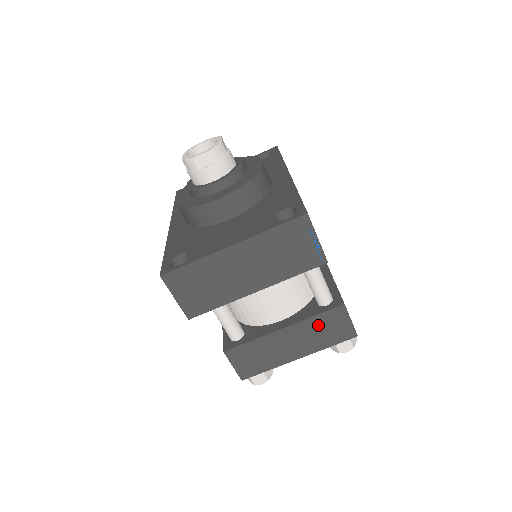
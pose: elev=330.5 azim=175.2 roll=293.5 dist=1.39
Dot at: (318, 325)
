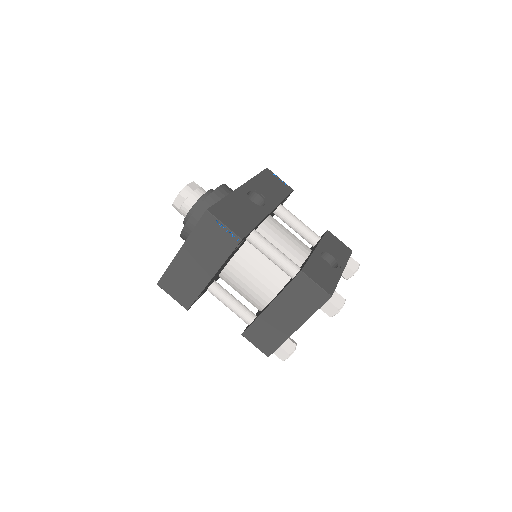
Dot at: (293, 295)
